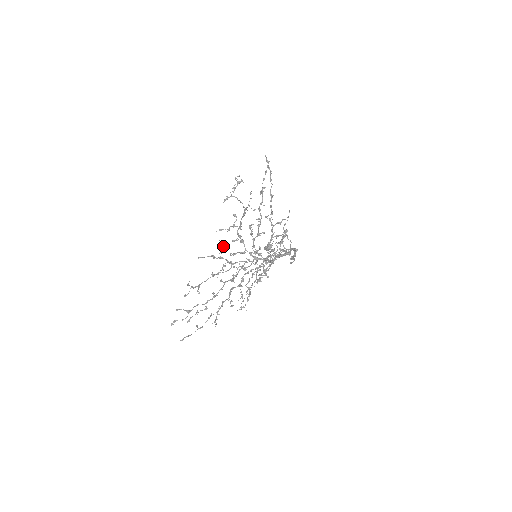
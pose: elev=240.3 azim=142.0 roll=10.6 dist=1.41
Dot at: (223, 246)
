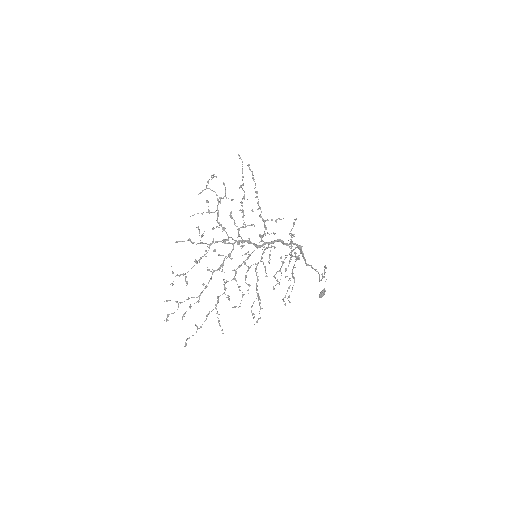
Dot at: occluded
